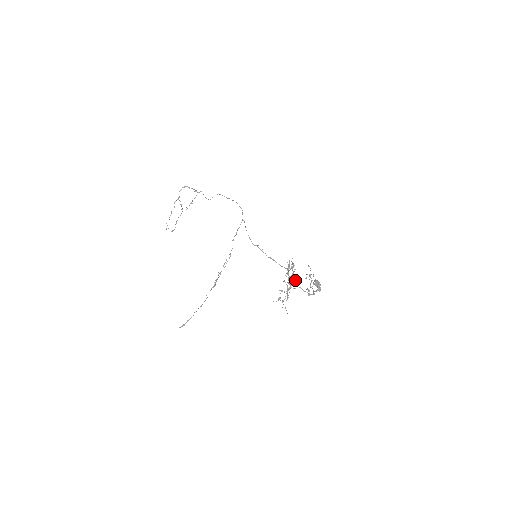
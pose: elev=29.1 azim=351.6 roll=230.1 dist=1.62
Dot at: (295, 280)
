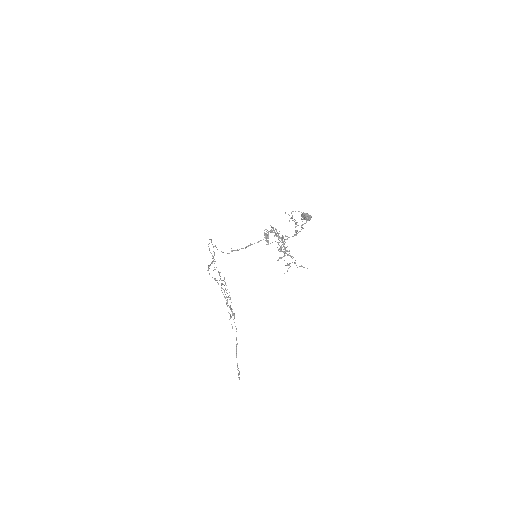
Dot at: (281, 237)
